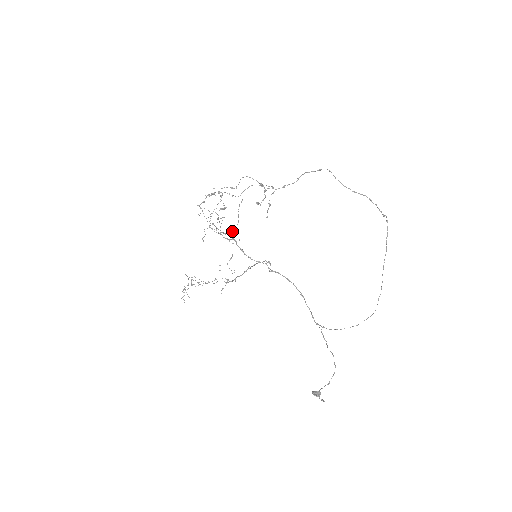
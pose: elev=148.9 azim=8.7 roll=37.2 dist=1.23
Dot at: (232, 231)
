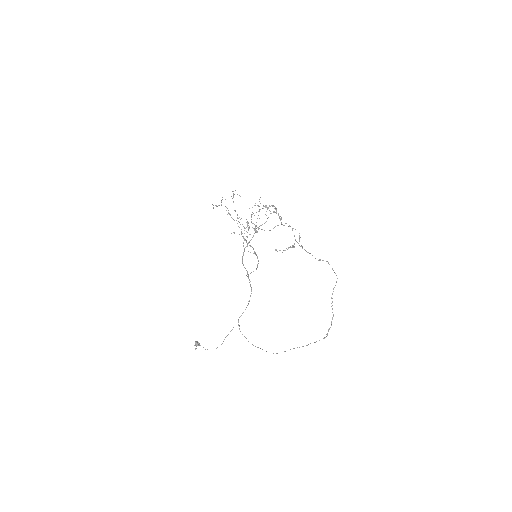
Dot at: (262, 229)
